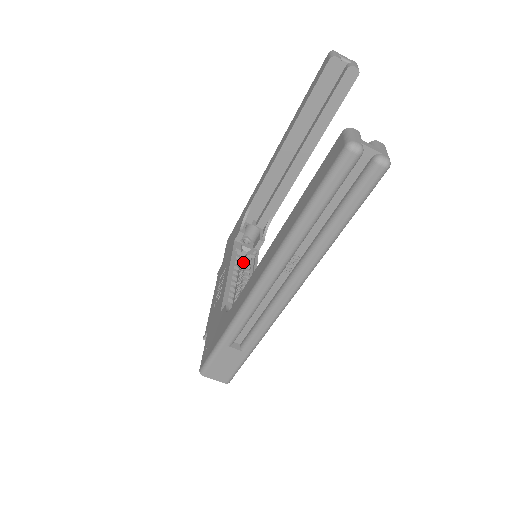
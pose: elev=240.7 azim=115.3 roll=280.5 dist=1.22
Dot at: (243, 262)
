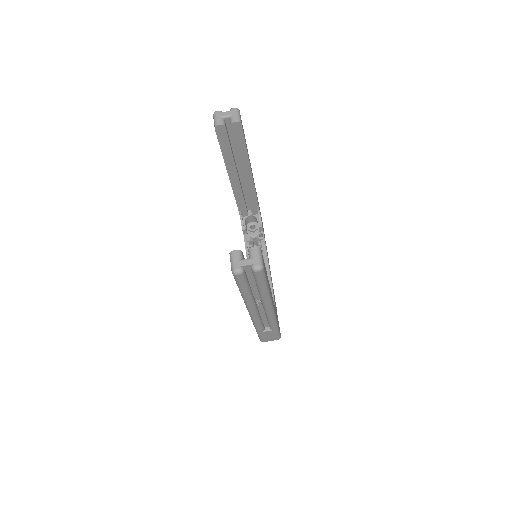
Dot at: occluded
